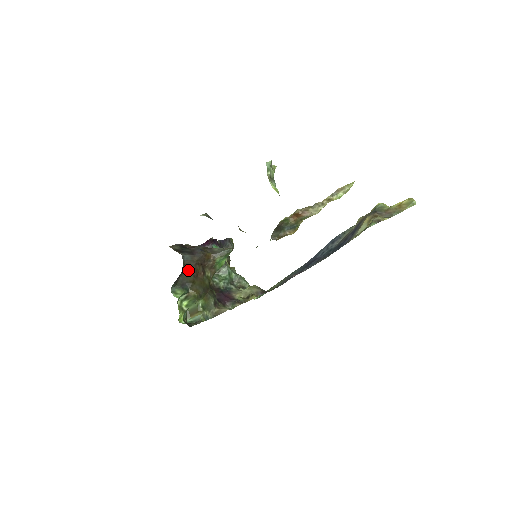
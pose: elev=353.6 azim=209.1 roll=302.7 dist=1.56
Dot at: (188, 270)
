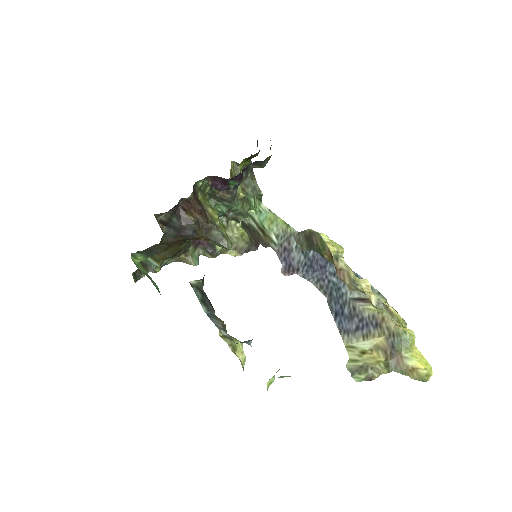
Dot at: (164, 243)
